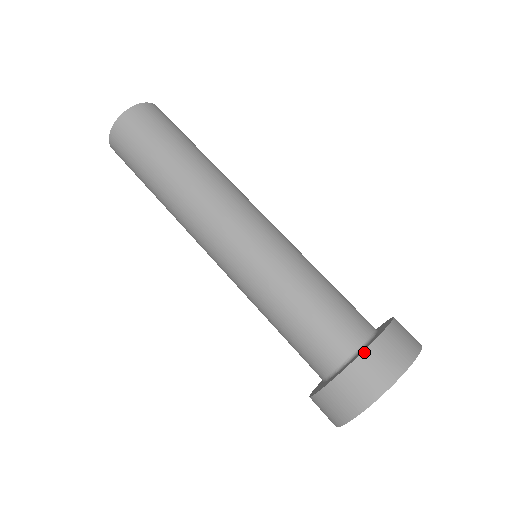
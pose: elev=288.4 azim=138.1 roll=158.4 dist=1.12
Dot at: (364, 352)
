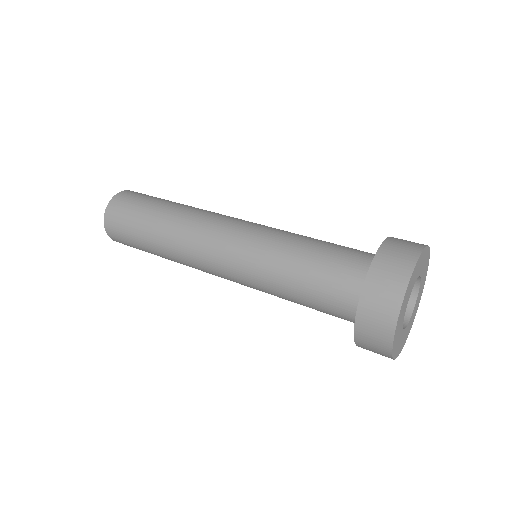
Dot at: (370, 268)
